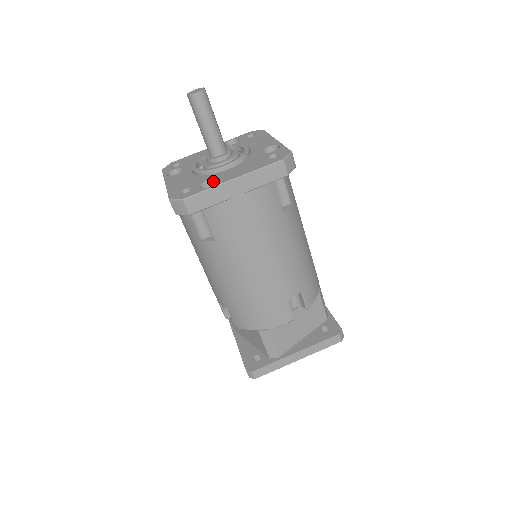
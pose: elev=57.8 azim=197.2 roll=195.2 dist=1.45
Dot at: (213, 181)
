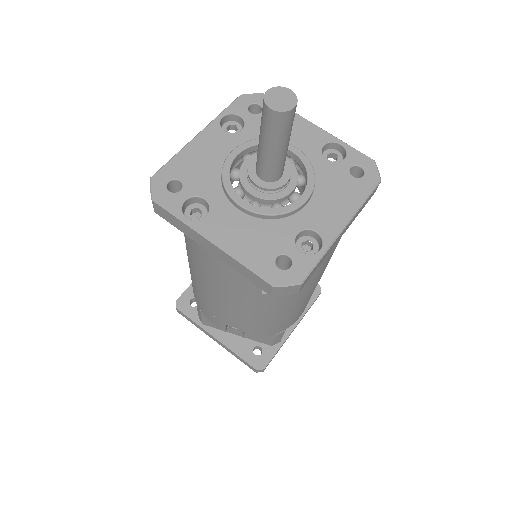
Dot at: (305, 231)
